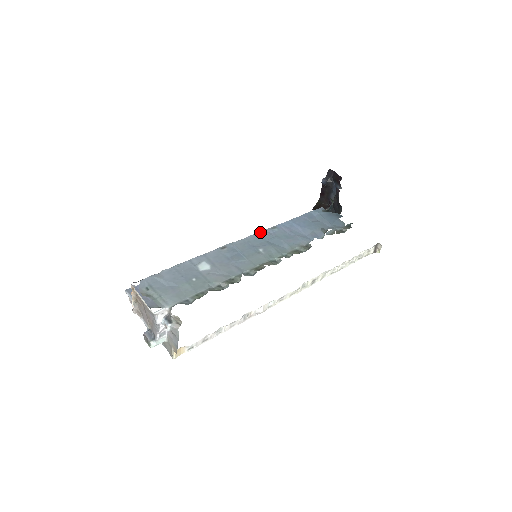
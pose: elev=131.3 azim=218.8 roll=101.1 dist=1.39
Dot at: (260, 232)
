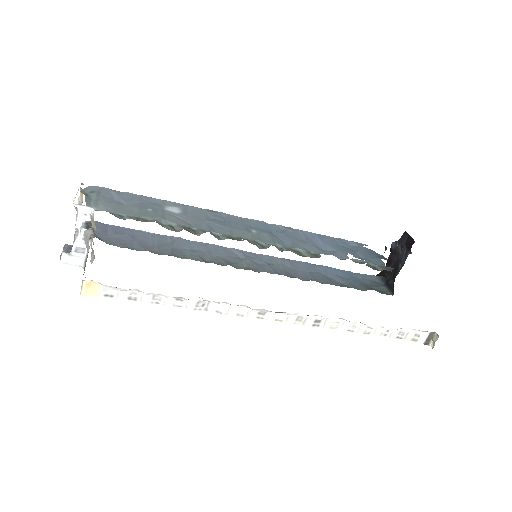
Dot at: occluded
